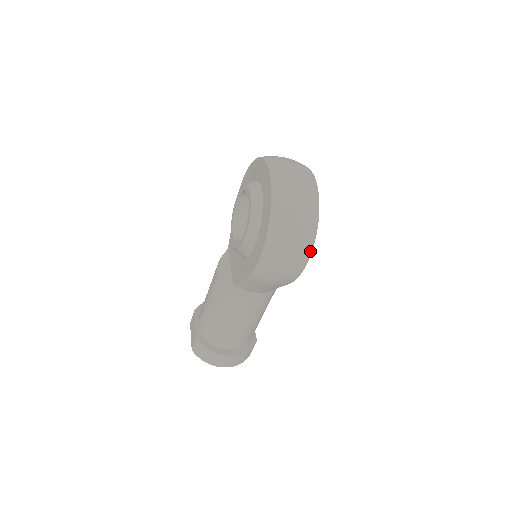
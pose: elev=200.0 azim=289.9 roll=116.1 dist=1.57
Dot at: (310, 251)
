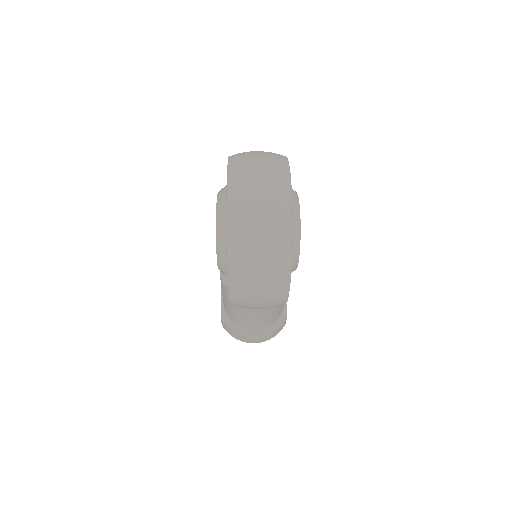
Dot at: (287, 287)
